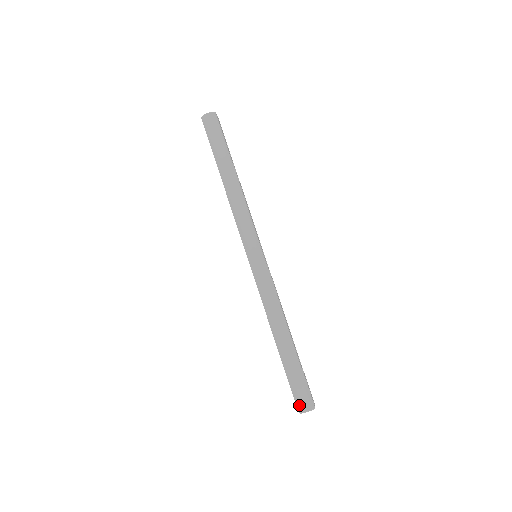
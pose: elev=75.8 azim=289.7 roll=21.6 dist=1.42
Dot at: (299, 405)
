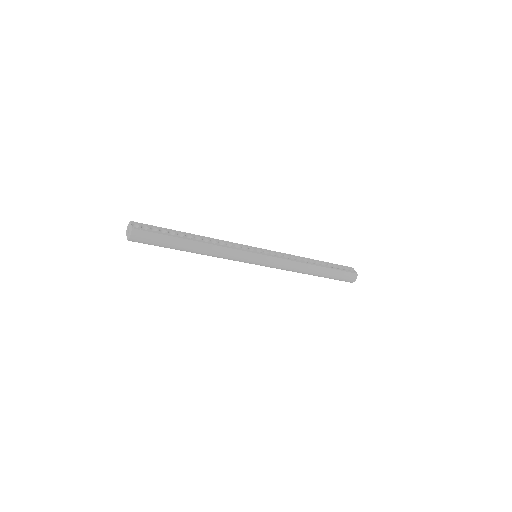
Dot at: occluded
